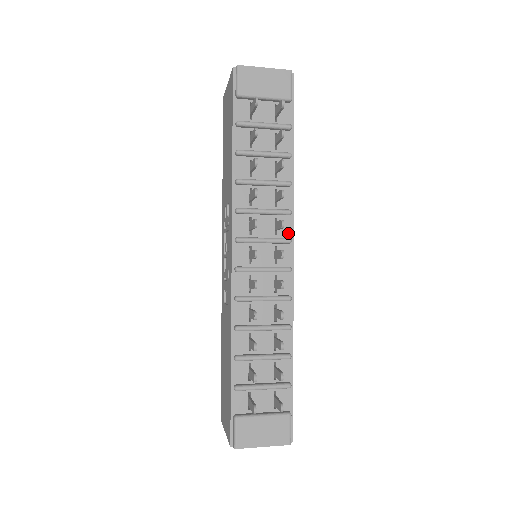
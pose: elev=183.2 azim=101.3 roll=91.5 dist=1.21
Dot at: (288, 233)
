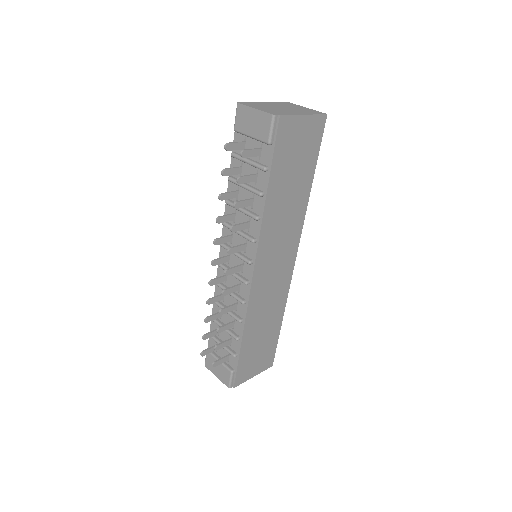
Dot at: (252, 256)
